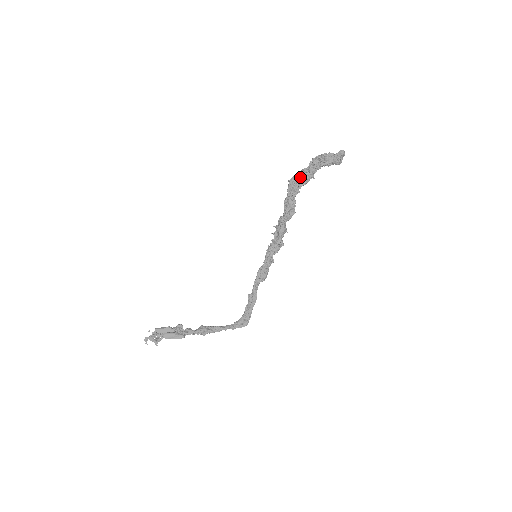
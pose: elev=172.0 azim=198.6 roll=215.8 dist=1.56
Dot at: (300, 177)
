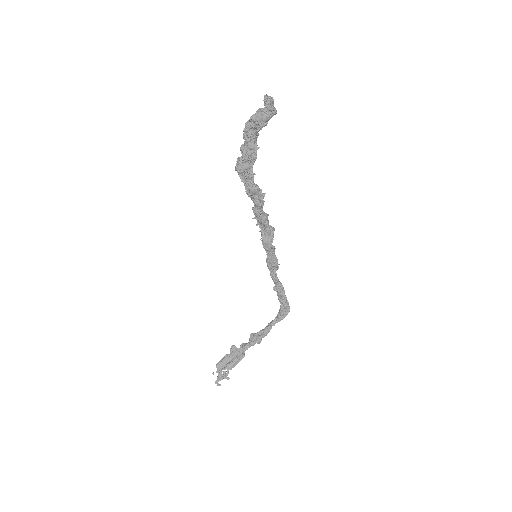
Dot at: (245, 160)
